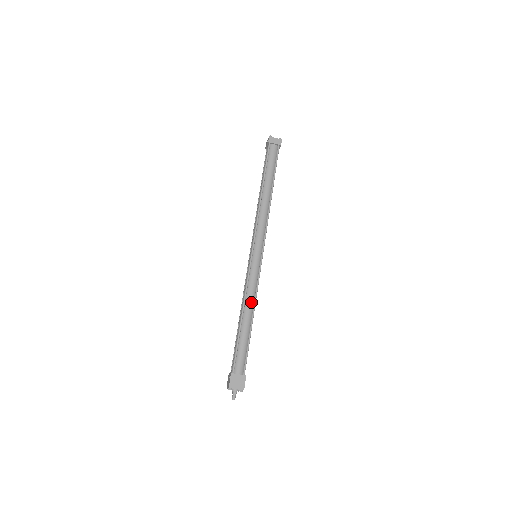
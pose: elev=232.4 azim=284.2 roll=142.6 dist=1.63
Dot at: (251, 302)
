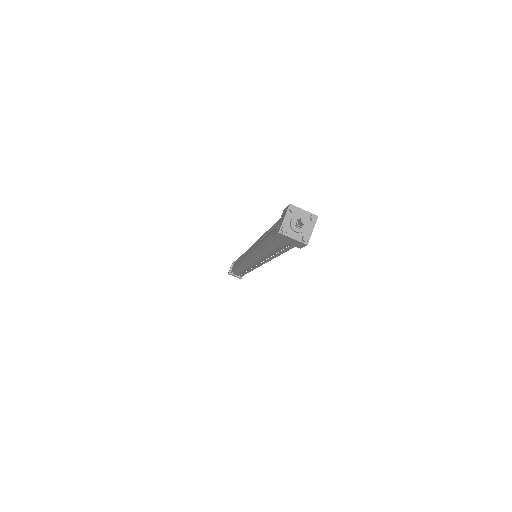
Dot at: occluded
